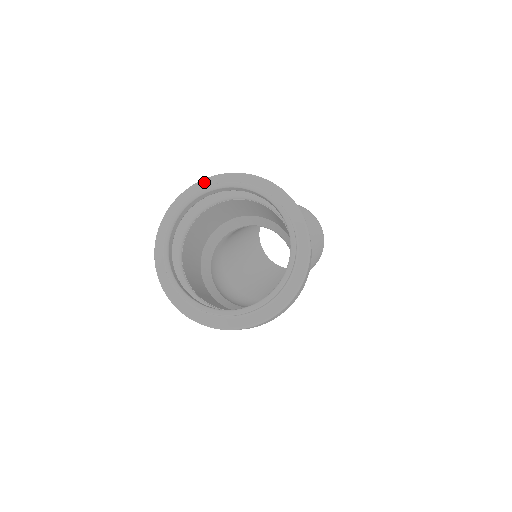
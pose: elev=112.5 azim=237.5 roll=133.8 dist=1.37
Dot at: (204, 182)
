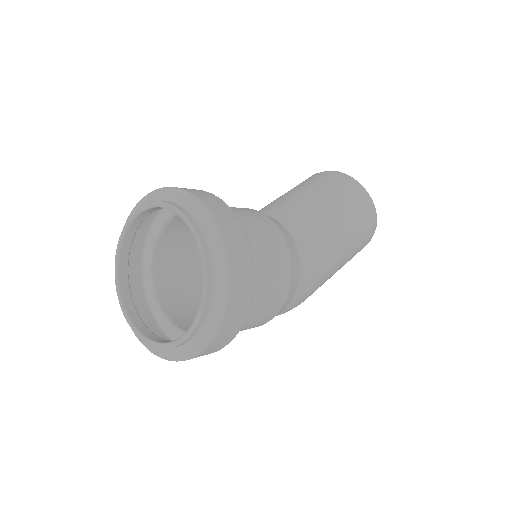
Dot at: (135, 209)
